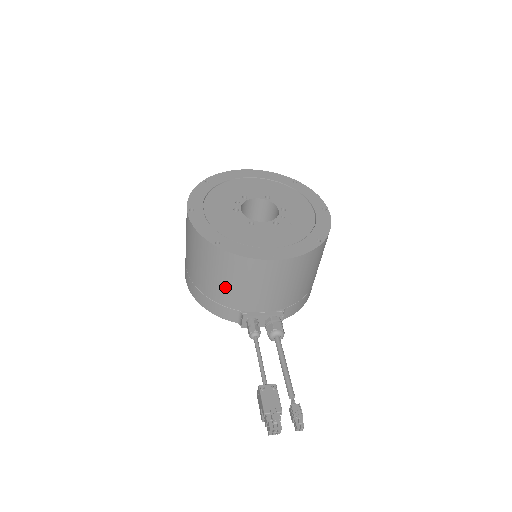
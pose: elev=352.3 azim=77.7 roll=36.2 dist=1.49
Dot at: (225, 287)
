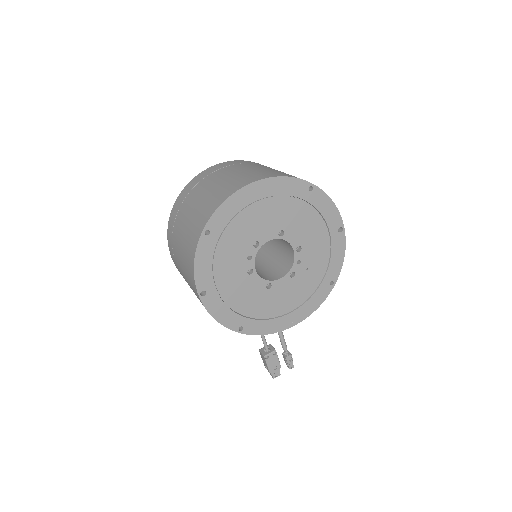
Dot at: occluded
